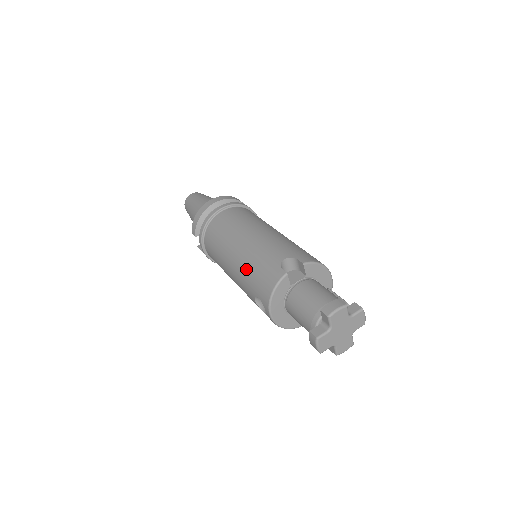
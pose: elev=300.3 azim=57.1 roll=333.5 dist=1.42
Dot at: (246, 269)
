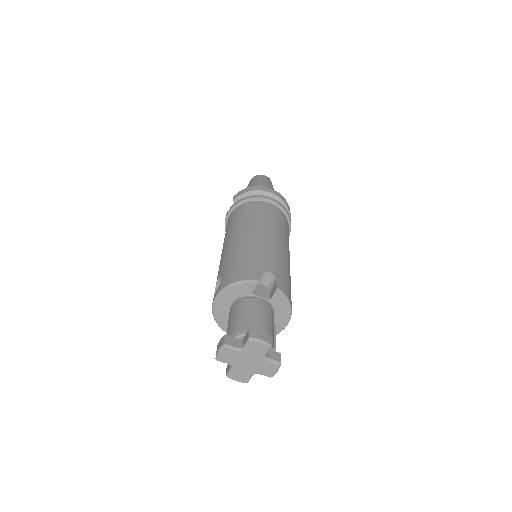
Dot at: (237, 252)
